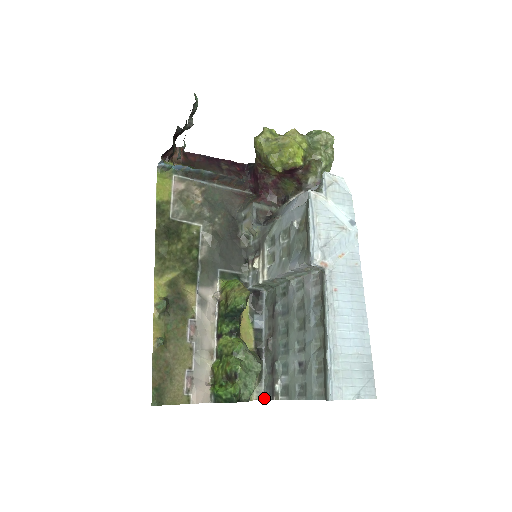
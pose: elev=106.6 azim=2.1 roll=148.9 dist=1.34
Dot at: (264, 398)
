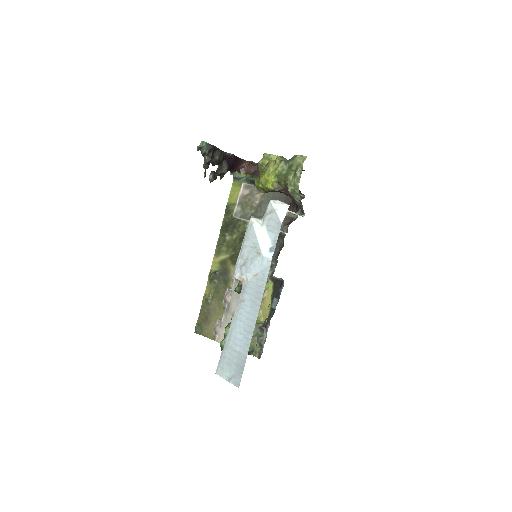
Dot at: occluded
